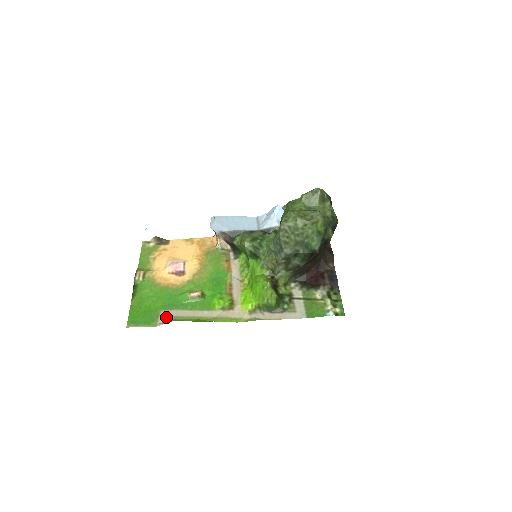
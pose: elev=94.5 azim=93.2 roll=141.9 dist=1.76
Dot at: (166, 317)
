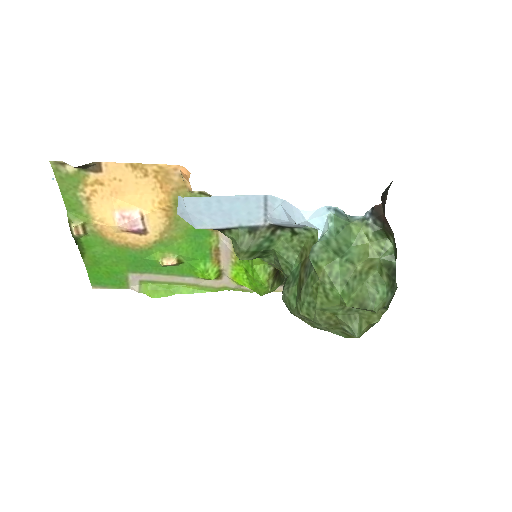
Dot at: (138, 281)
